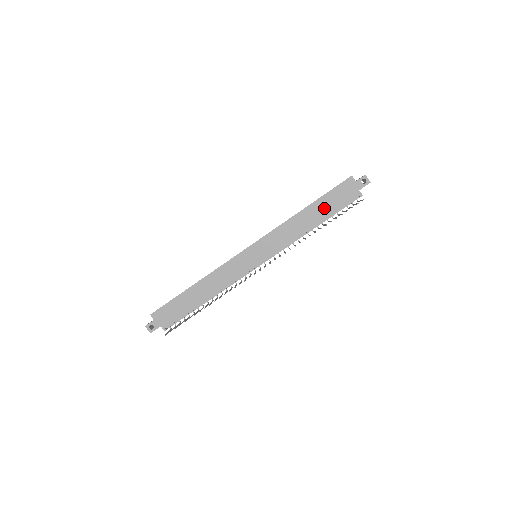
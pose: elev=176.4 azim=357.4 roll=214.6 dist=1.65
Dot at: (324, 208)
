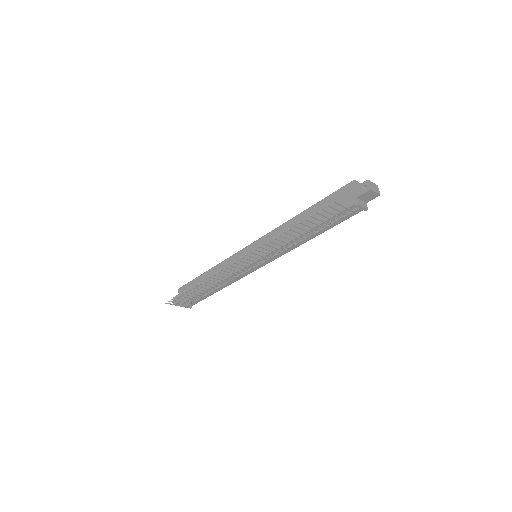
Dot at: occluded
